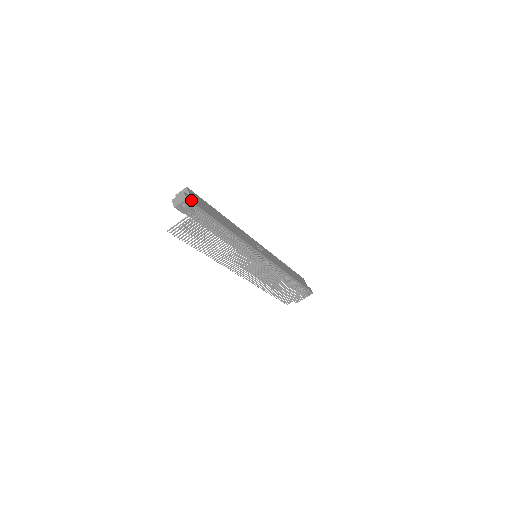
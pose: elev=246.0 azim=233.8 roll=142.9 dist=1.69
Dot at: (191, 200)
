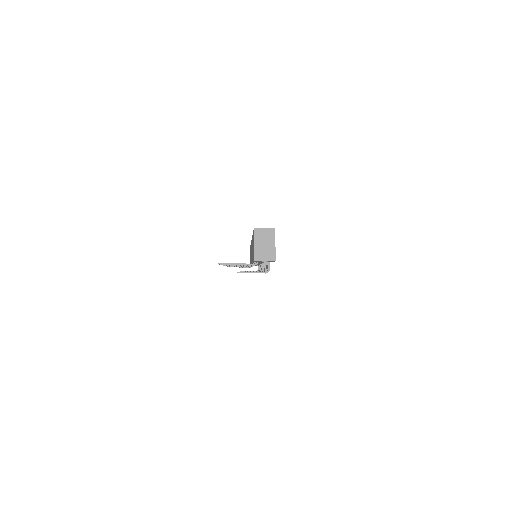
Dot at: occluded
